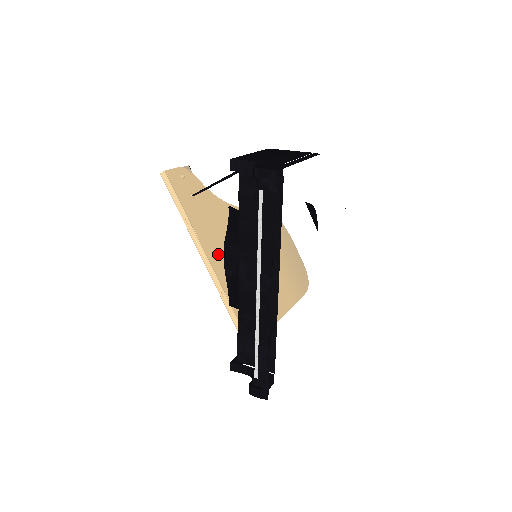
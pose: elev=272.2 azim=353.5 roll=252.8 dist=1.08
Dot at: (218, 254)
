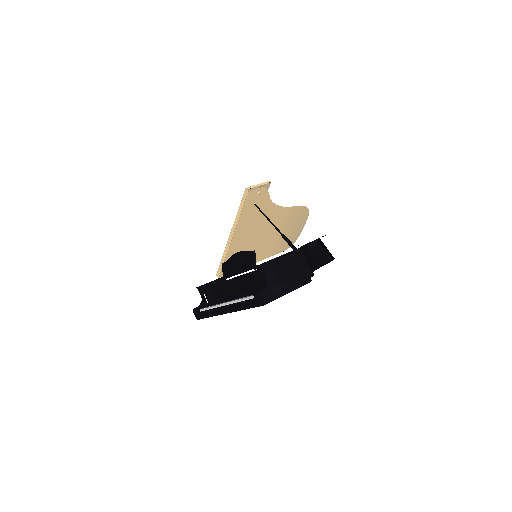
Dot at: (241, 235)
